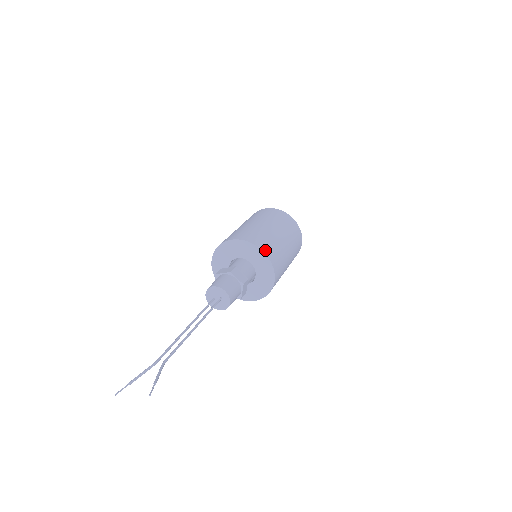
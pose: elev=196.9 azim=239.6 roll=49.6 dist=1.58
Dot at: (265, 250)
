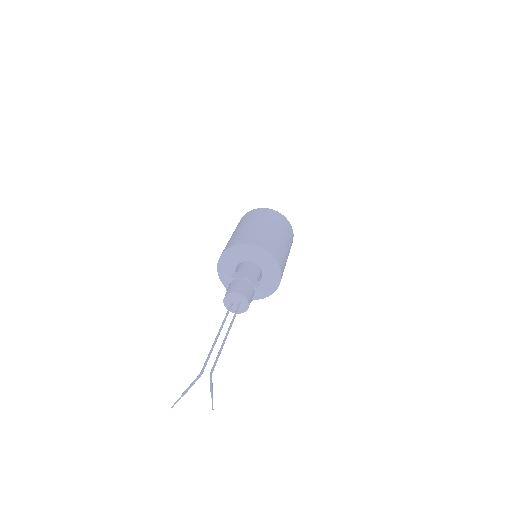
Dot at: (275, 256)
